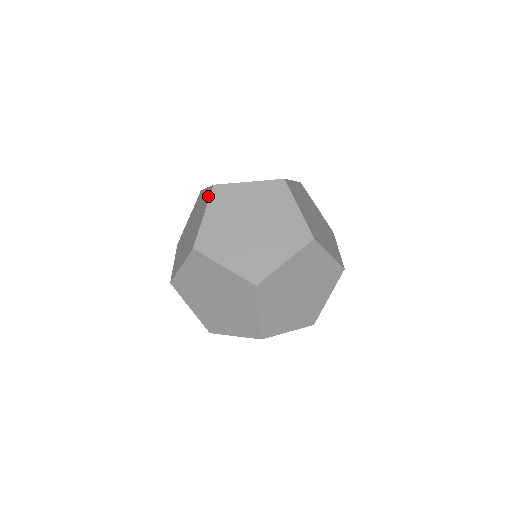
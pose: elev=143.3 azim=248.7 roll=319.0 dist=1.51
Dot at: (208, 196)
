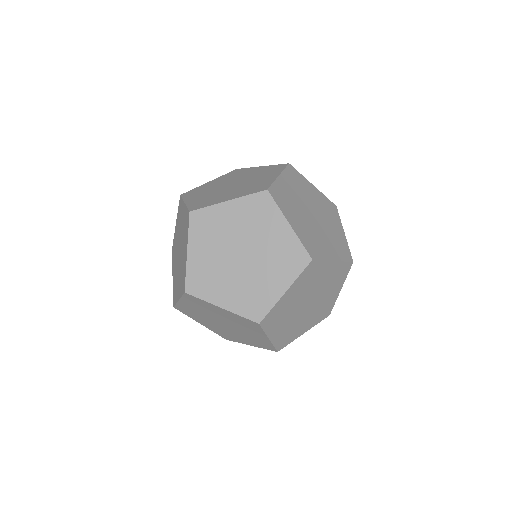
Dot at: (187, 224)
